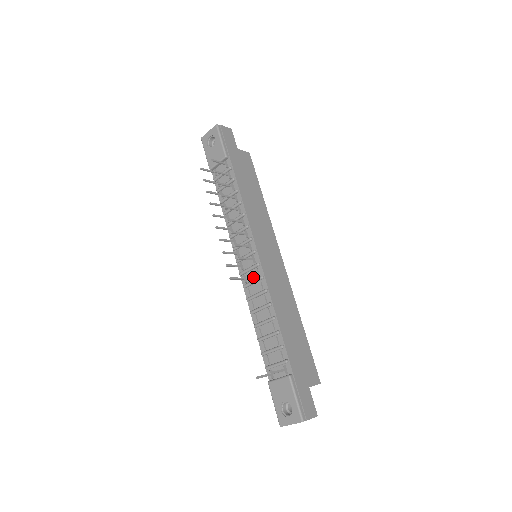
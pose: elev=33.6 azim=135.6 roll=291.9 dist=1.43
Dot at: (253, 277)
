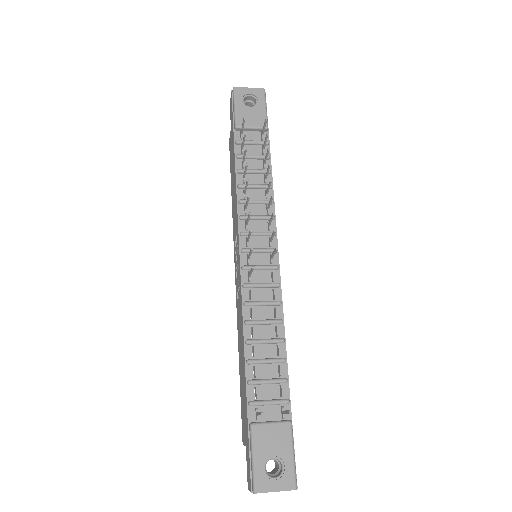
Dot at: (262, 279)
